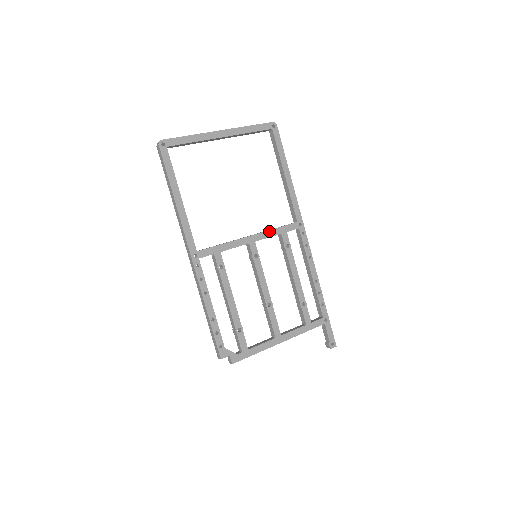
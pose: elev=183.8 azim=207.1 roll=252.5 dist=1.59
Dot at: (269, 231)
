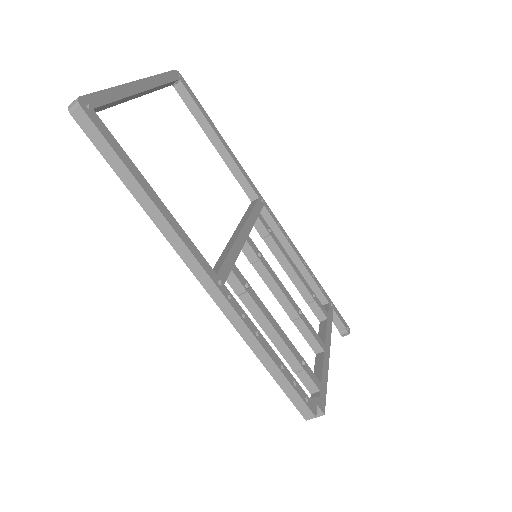
Dot at: (249, 217)
